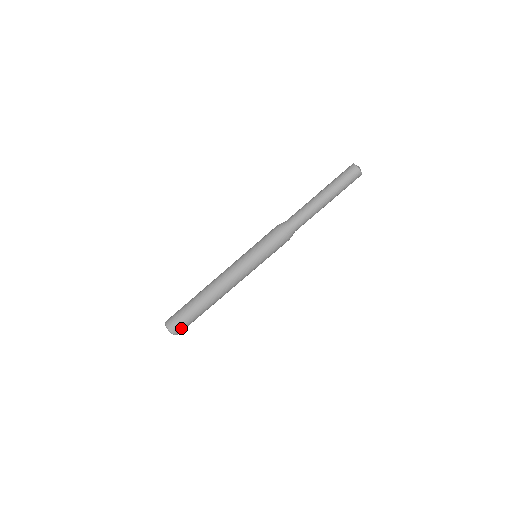
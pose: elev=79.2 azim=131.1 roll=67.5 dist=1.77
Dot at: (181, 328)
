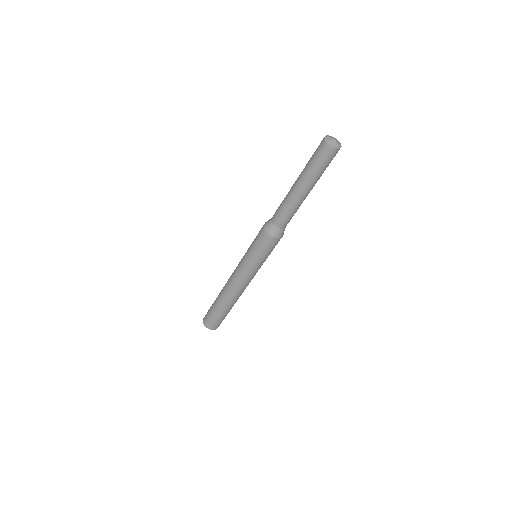
Dot at: occluded
